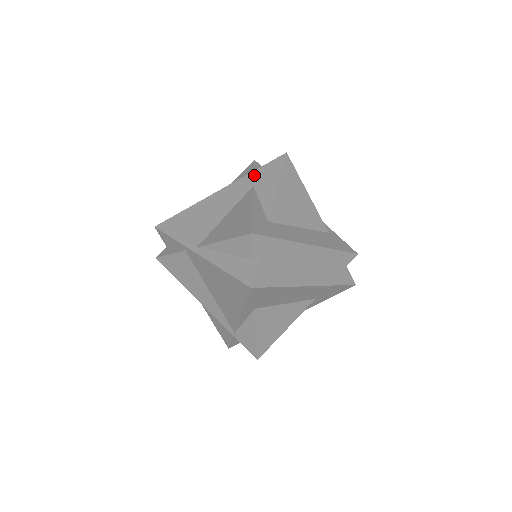
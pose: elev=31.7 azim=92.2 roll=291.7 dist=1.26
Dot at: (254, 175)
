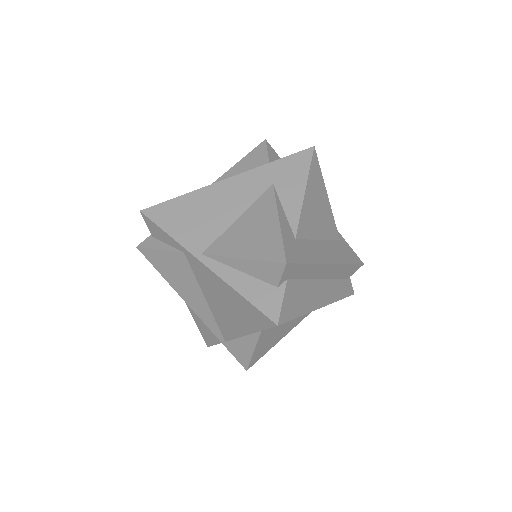
Dot at: (273, 168)
